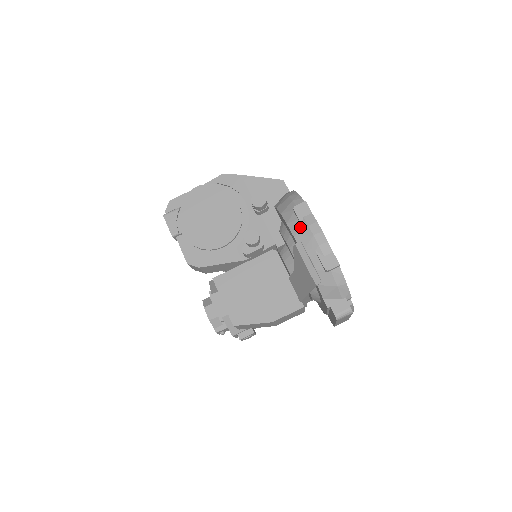
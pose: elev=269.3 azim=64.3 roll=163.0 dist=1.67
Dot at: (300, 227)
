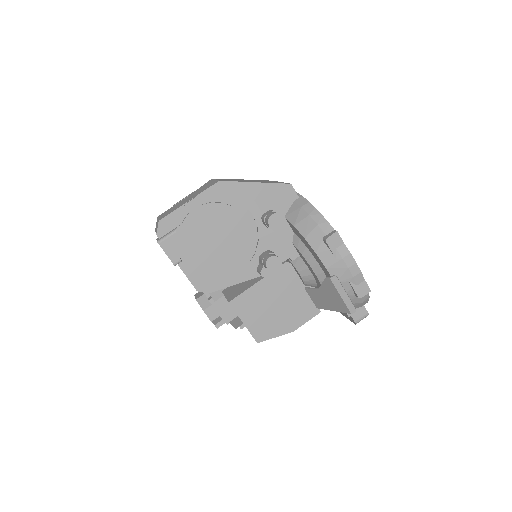
Dot at: (333, 259)
